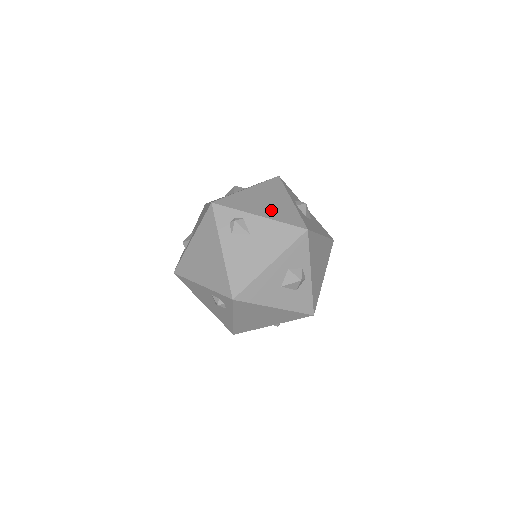
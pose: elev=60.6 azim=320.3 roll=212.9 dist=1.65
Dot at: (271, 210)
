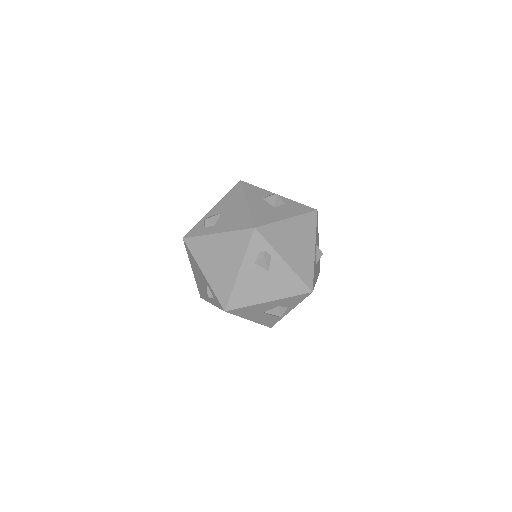
Dot at: (296, 257)
